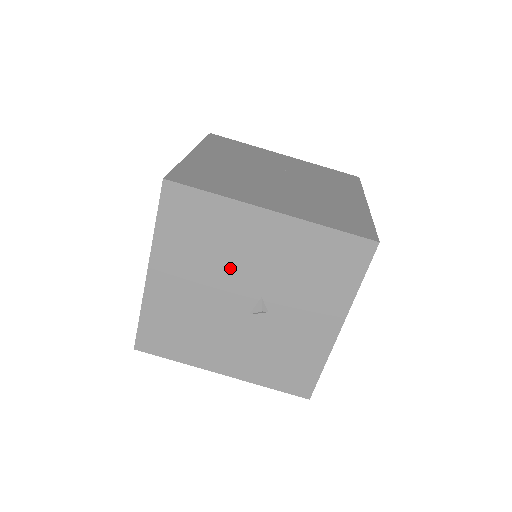
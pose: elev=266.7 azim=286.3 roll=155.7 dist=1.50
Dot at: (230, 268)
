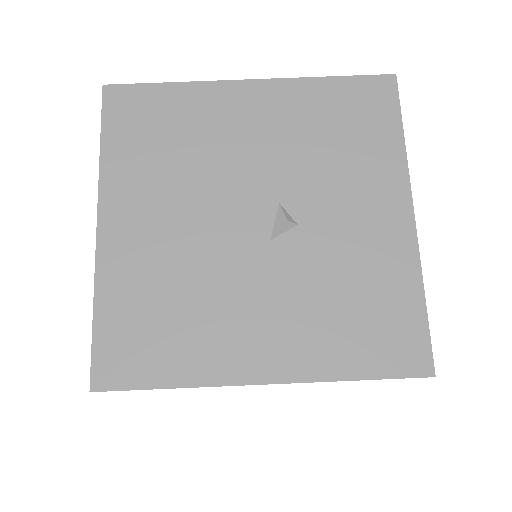
Dot at: (219, 174)
